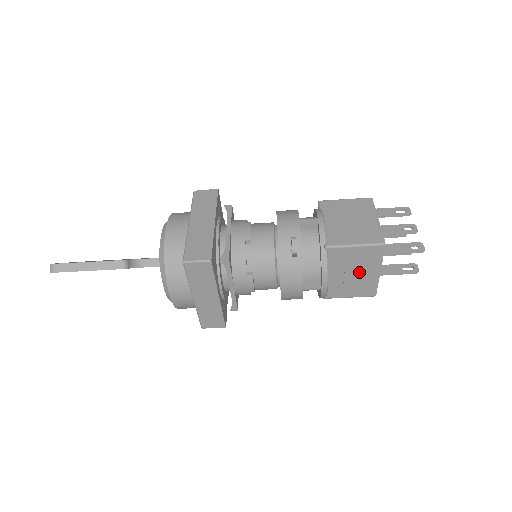
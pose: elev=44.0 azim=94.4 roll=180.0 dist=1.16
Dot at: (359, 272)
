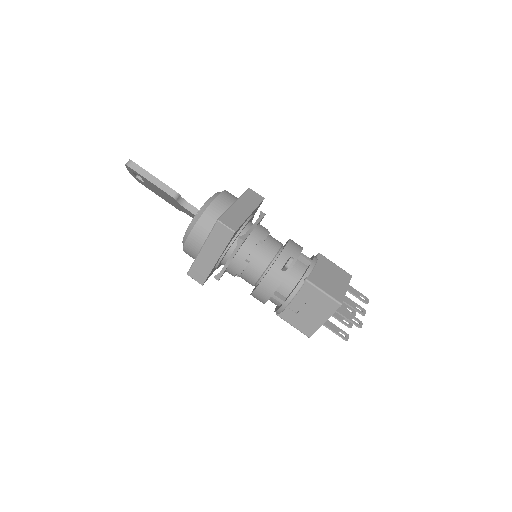
Dot at: (312, 312)
